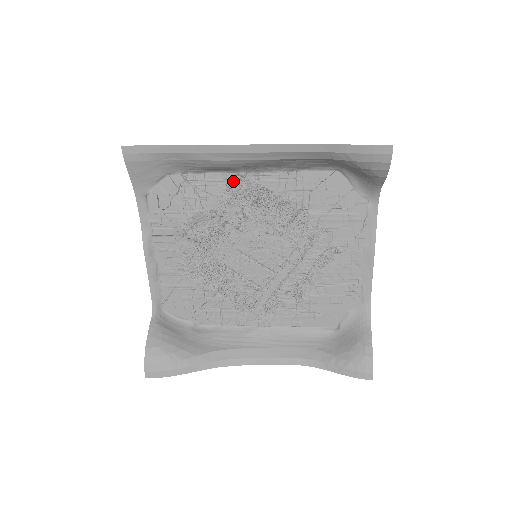
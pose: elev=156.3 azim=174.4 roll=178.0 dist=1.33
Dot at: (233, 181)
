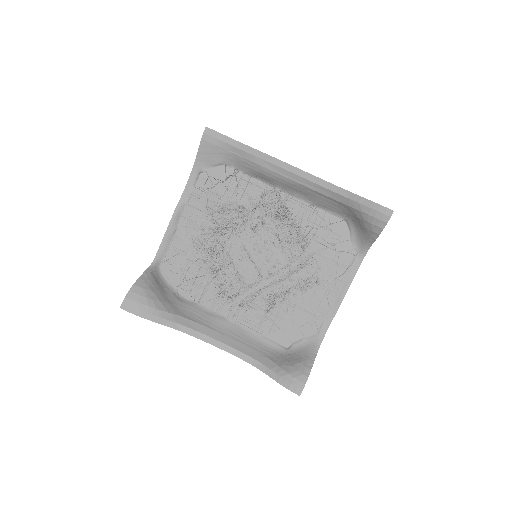
Dot at: (268, 192)
